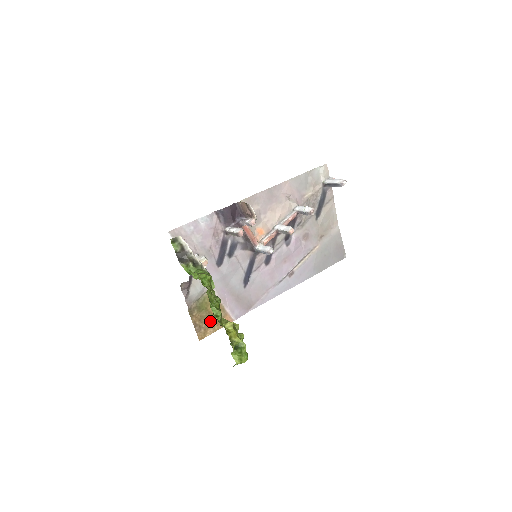
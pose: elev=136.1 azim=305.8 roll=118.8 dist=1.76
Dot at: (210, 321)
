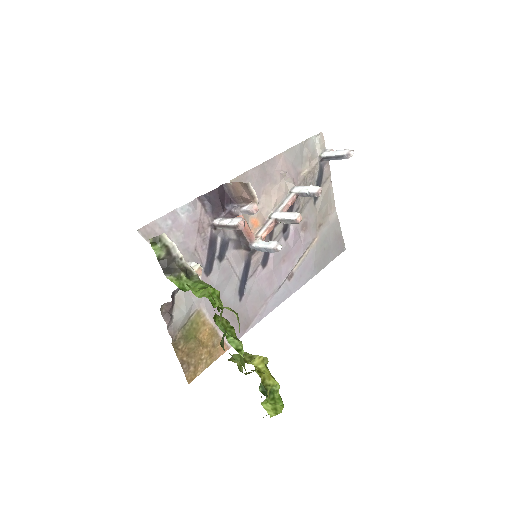
Dot at: (201, 353)
